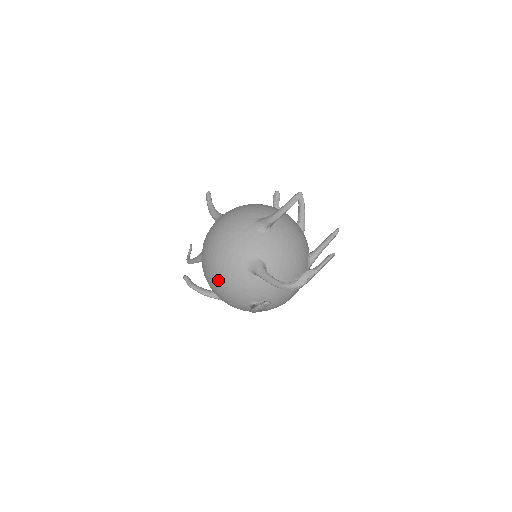
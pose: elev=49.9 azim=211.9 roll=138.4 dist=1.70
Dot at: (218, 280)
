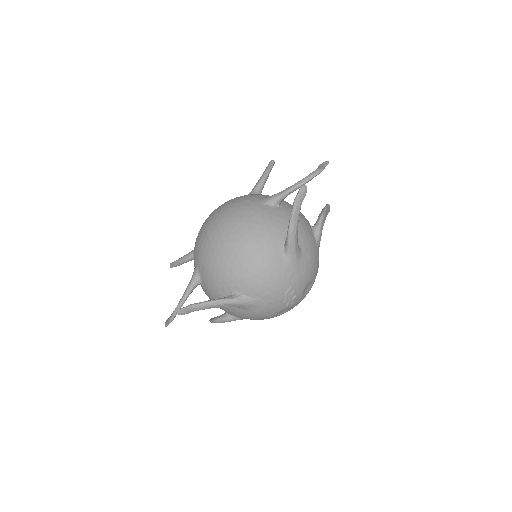
Dot at: (235, 231)
